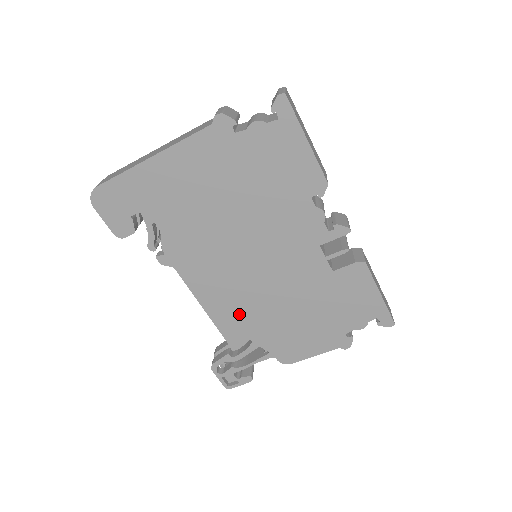
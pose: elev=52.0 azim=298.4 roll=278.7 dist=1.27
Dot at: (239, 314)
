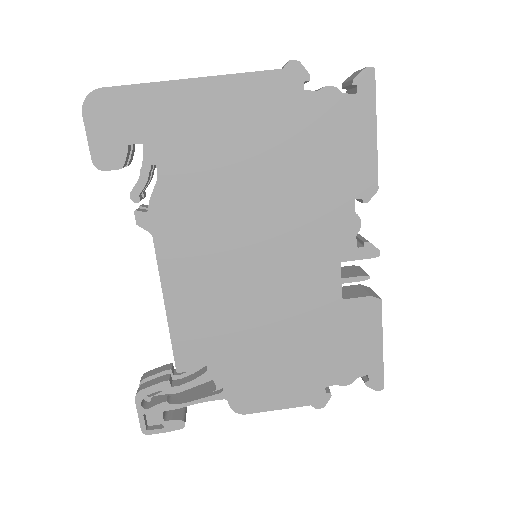
Dot at: (208, 325)
